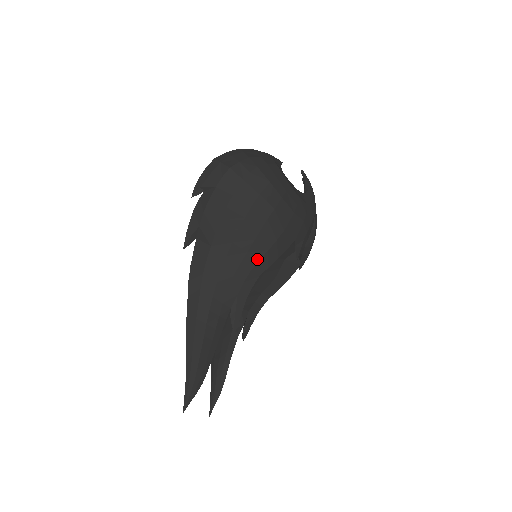
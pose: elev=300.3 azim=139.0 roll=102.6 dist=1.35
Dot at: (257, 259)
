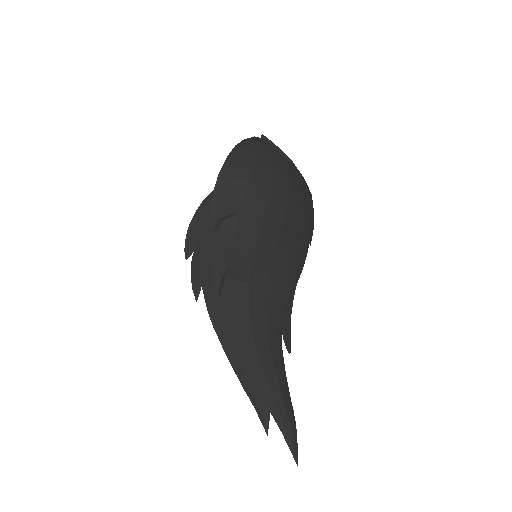
Dot at: (294, 271)
